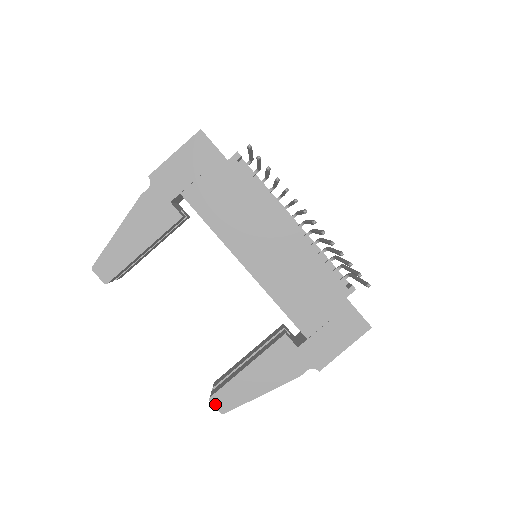
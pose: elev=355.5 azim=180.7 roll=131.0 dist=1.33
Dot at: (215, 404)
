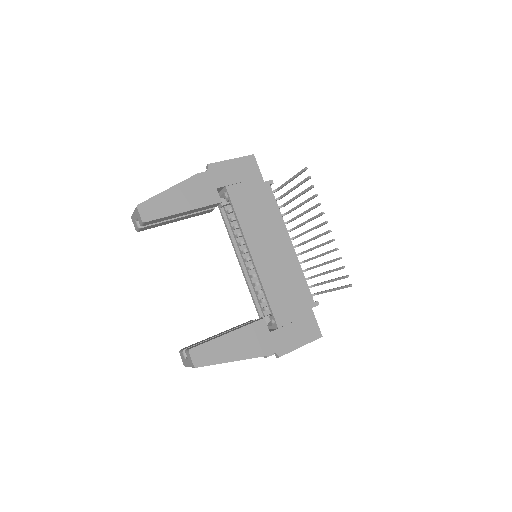
Dot at: (192, 356)
